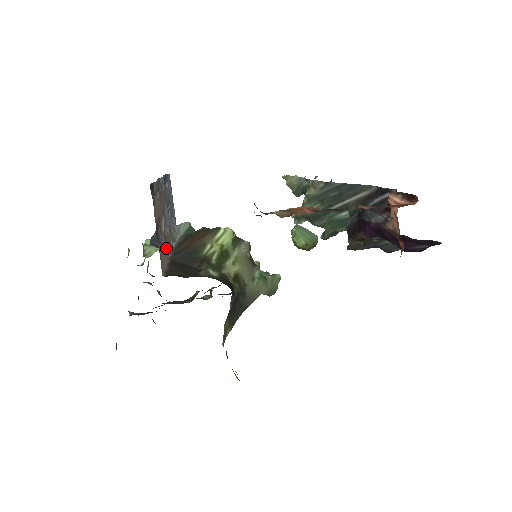
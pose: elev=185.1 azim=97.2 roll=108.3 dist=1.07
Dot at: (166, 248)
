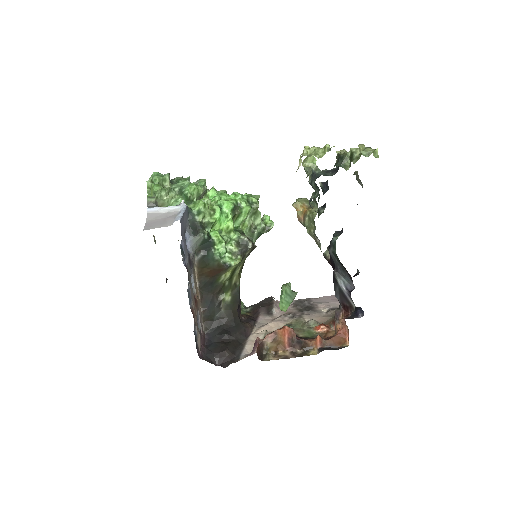
Dot at: (198, 302)
